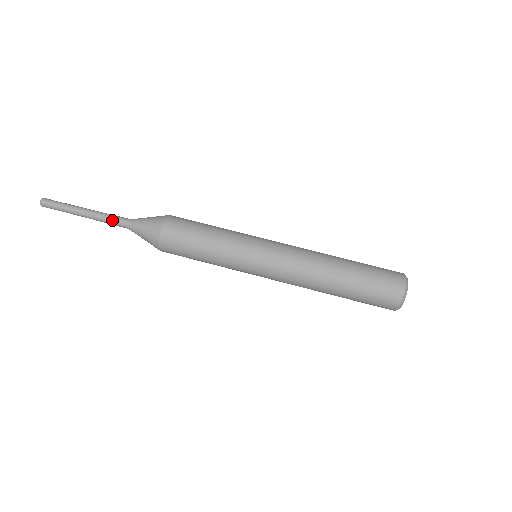
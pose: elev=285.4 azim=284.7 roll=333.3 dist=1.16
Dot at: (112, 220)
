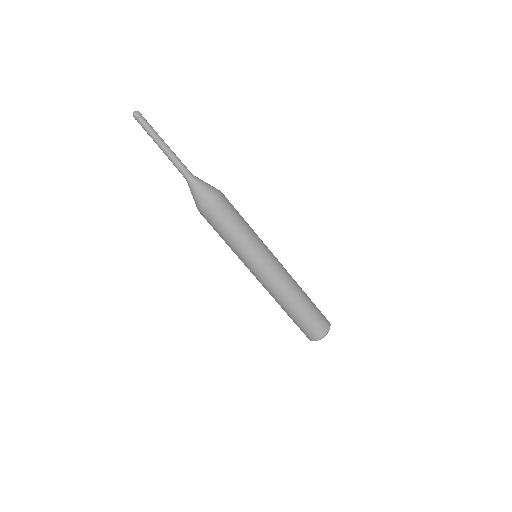
Dot at: occluded
